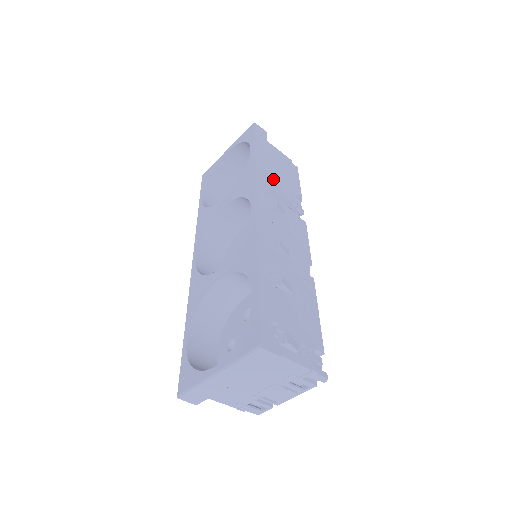
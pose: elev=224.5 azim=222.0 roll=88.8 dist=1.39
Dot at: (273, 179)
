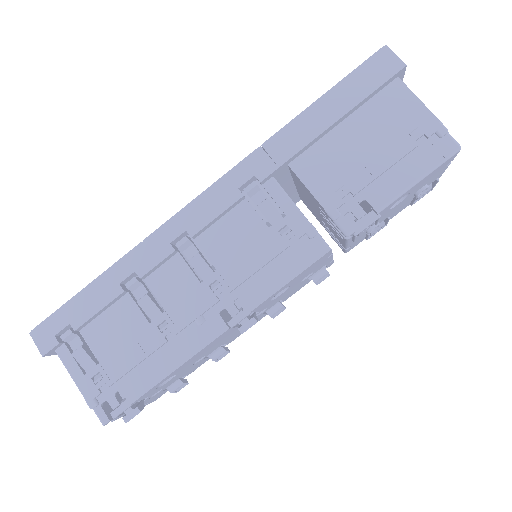
Dot at: (321, 159)
